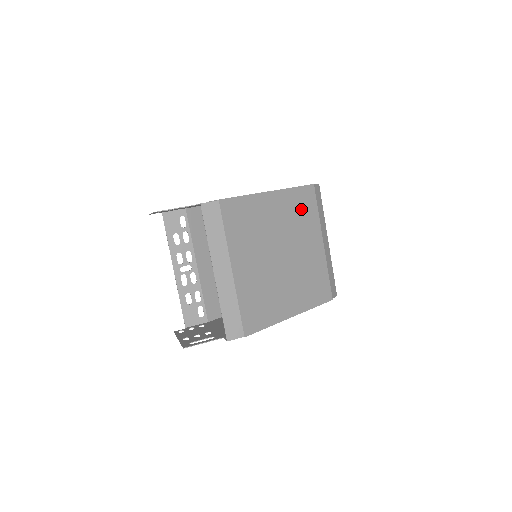
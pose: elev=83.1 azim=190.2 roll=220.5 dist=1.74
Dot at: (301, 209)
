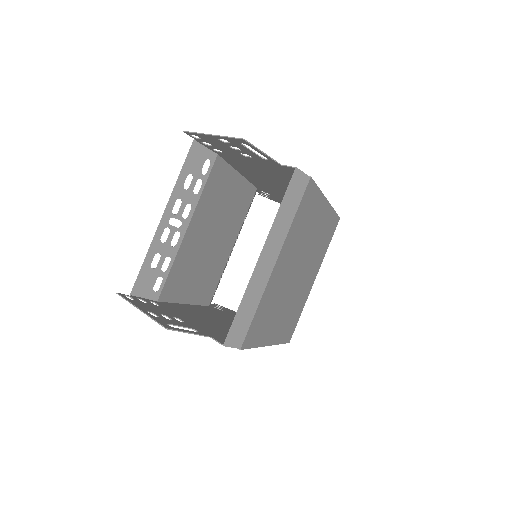
Dot at: (326, 236)
